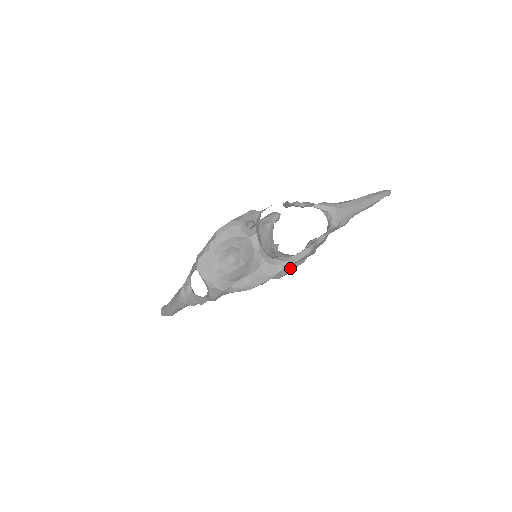
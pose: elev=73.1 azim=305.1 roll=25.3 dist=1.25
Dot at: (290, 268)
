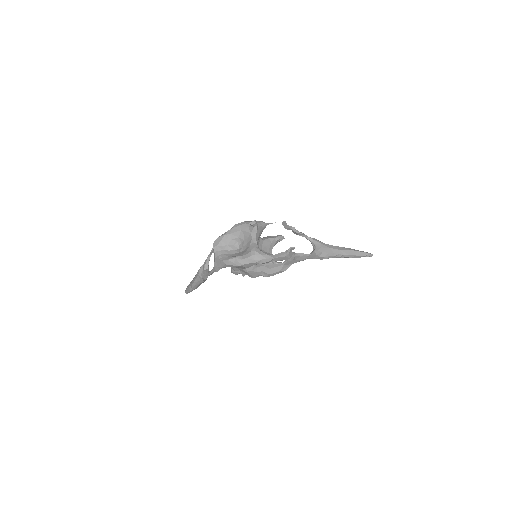
Dot at: (274, 270)
